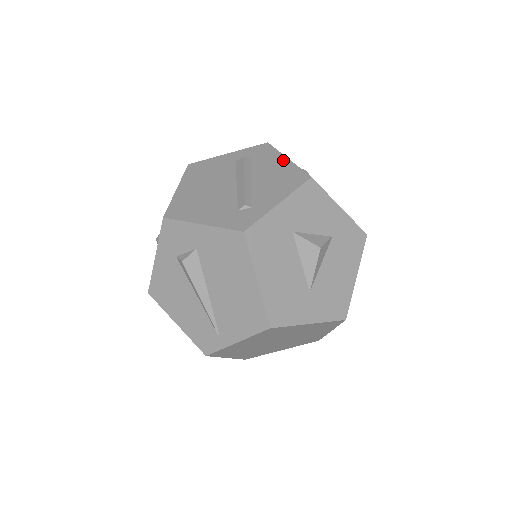
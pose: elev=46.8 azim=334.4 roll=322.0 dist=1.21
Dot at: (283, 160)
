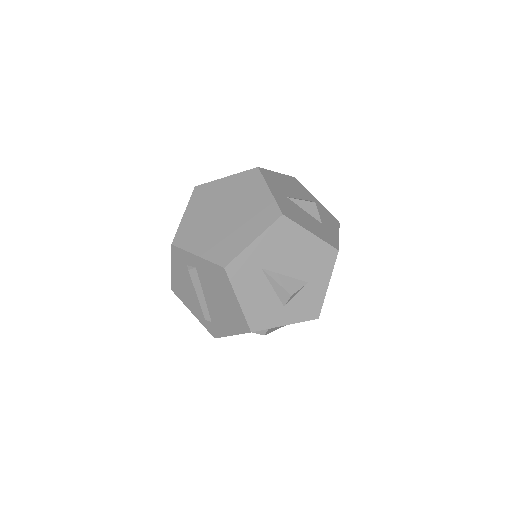
Dot at: occluded
